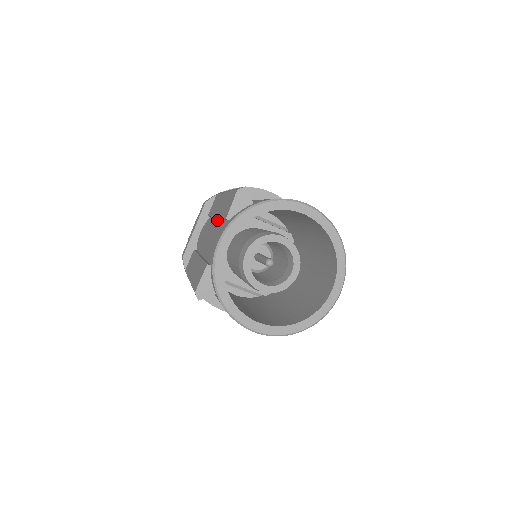
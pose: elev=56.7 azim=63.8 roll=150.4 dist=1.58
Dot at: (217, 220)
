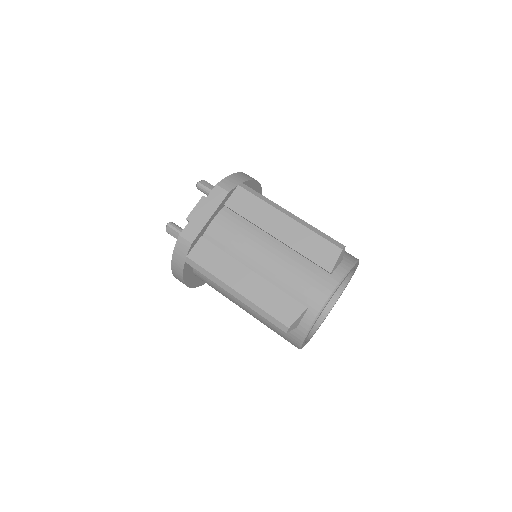
Dot at: (279, 243)
